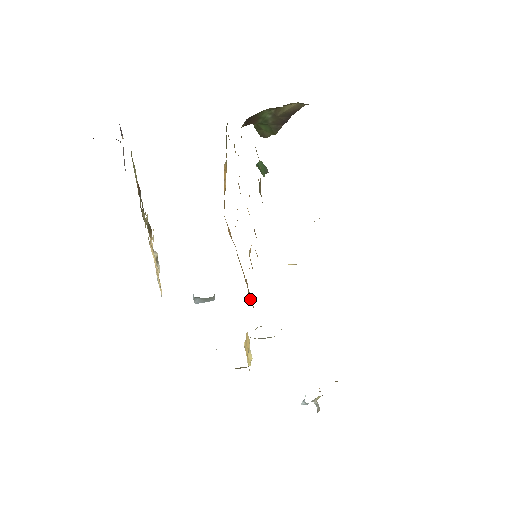
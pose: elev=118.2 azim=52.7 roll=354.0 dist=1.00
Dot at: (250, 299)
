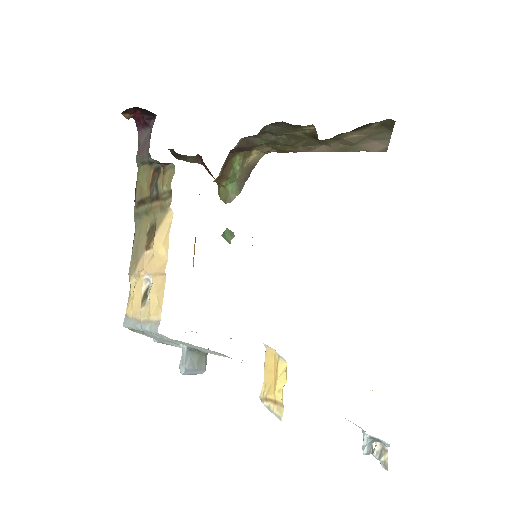
Dot at: occluded
